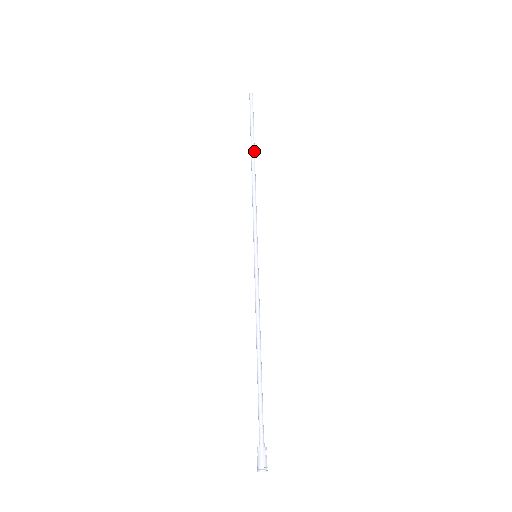
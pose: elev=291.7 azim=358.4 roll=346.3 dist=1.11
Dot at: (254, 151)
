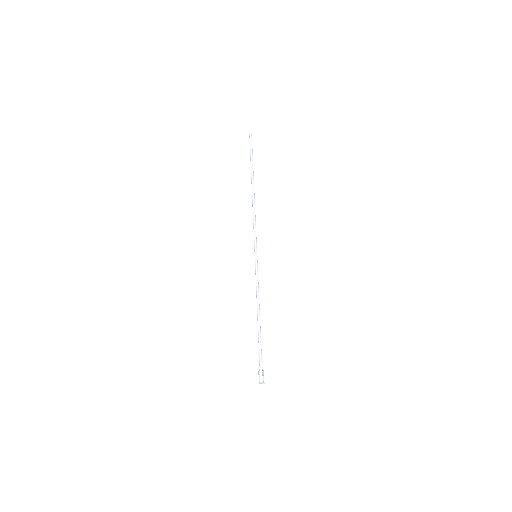
Dot at: (252, 181)
